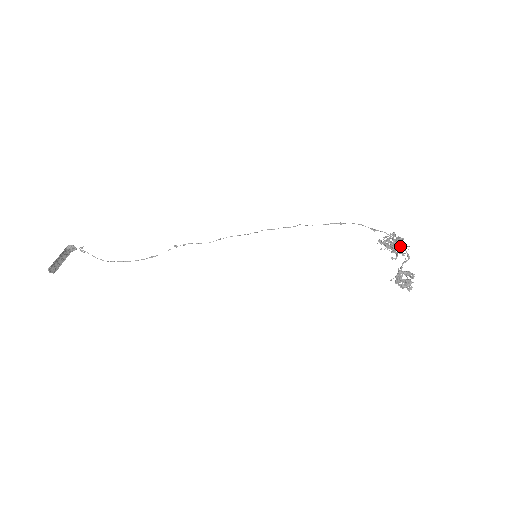
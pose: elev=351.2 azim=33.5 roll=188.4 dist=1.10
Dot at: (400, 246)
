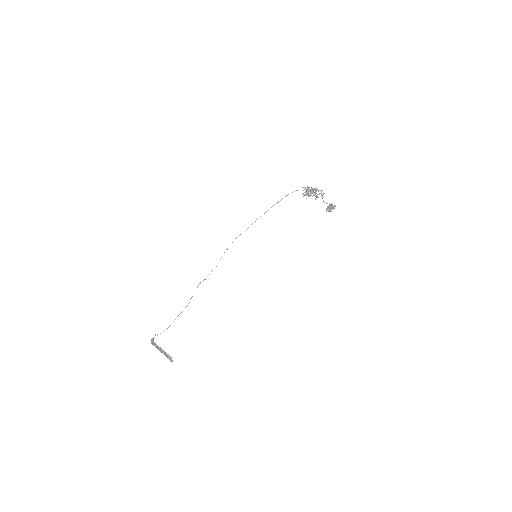
Dot at: occluded
